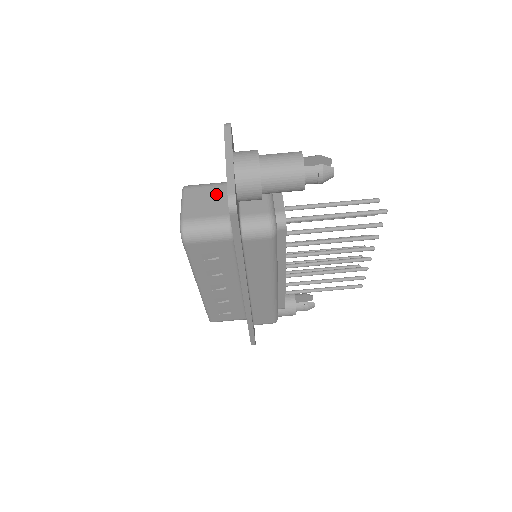
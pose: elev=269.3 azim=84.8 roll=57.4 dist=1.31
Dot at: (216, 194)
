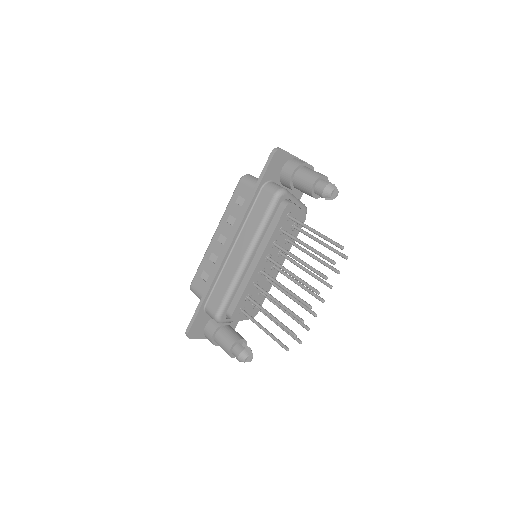
Dot at: occluded
